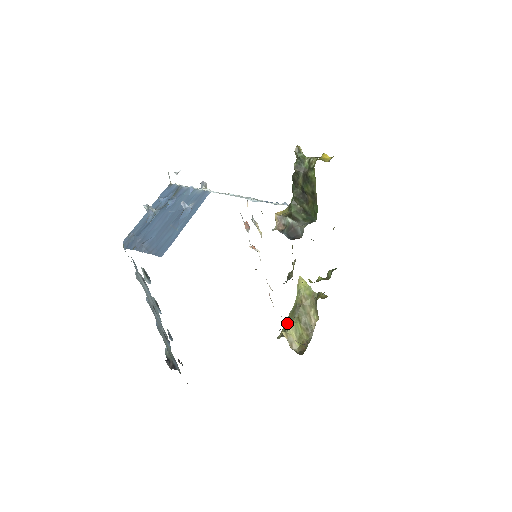
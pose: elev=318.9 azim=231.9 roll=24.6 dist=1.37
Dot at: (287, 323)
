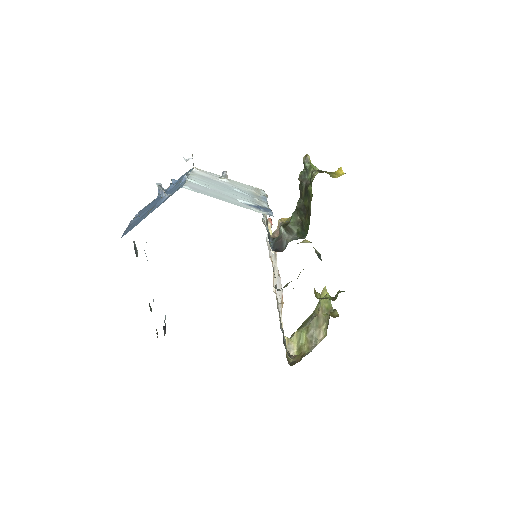
Dot at: (298, 329)
